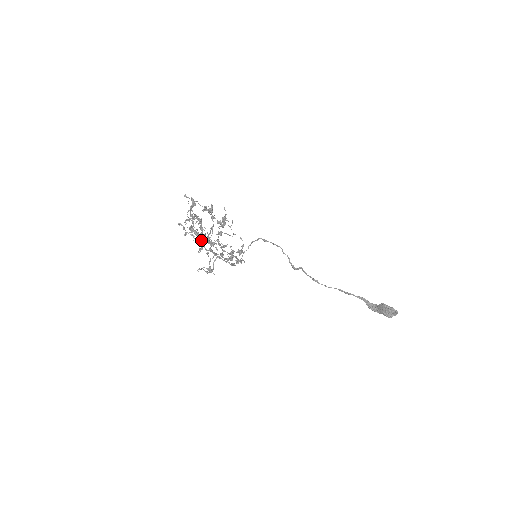
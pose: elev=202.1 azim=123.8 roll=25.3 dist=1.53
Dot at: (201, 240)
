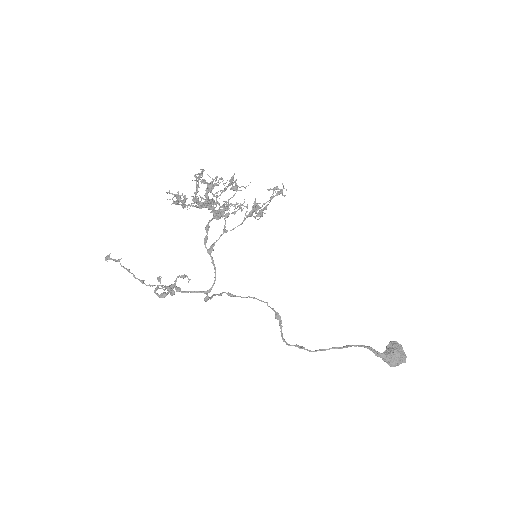
Dot at: (209, 200)
